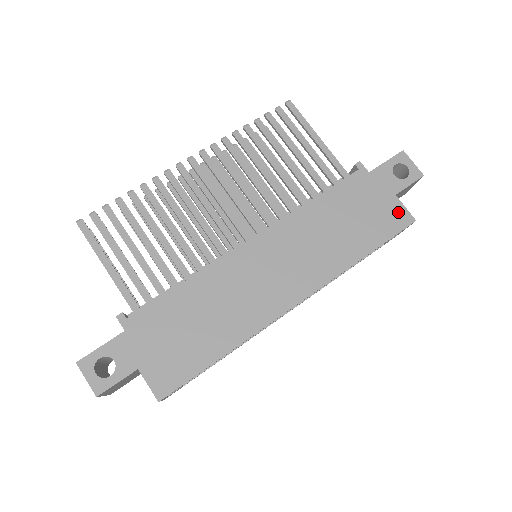
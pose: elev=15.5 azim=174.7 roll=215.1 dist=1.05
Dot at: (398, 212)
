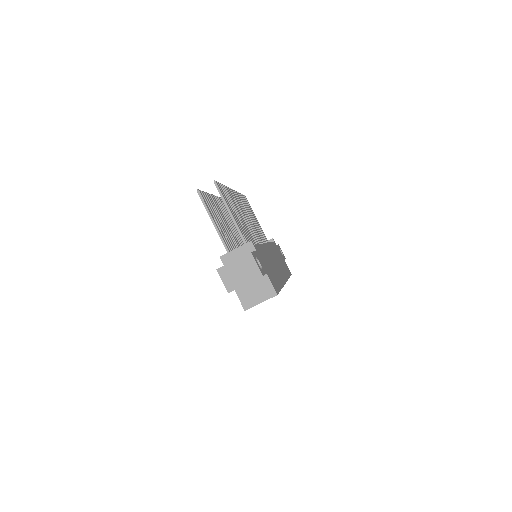
Dot at: (287, 267)
